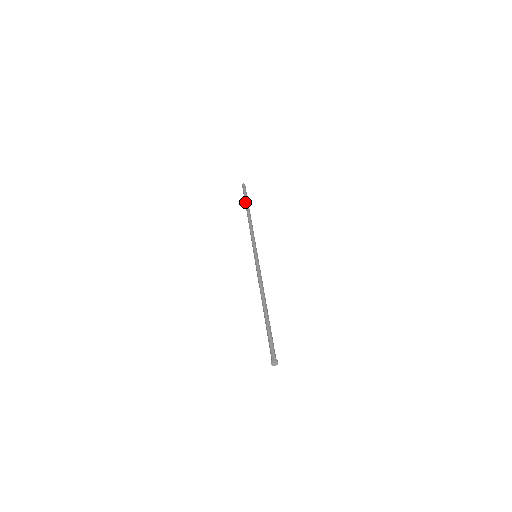
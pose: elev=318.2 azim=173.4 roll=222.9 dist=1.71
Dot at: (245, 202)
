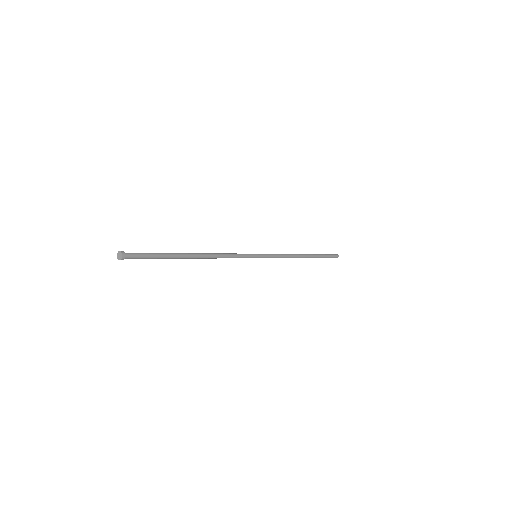
Dot at: (316, 254)
